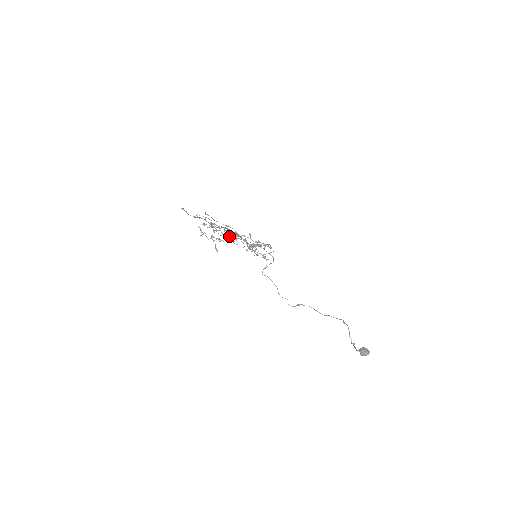
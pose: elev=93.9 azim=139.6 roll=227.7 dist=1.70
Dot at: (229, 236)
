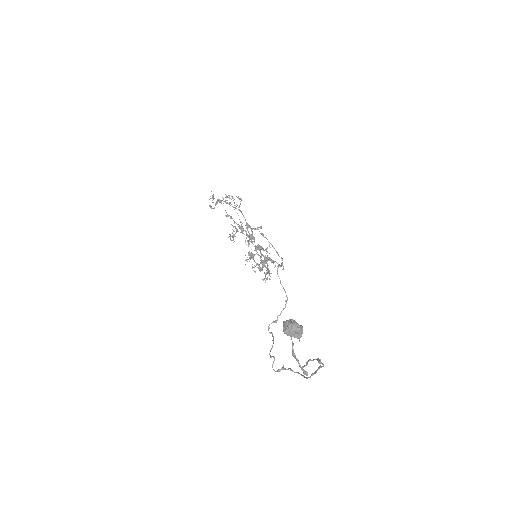
Dot at: (251, 257)
